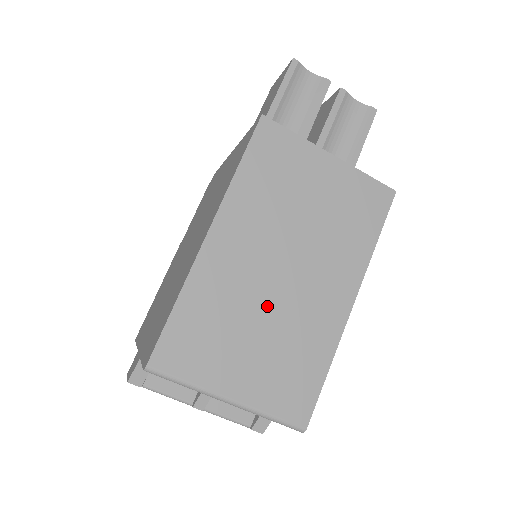
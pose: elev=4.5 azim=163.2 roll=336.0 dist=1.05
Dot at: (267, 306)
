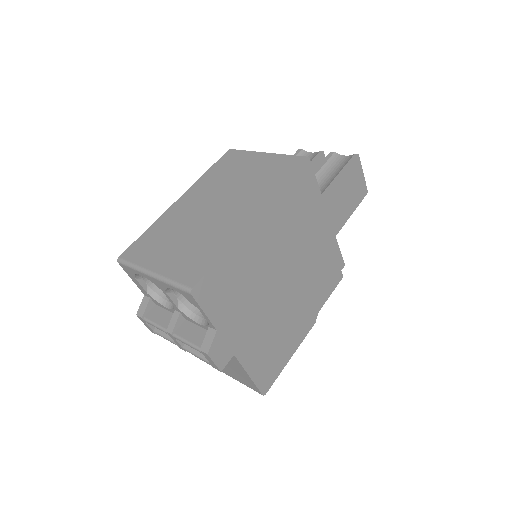
Dot at: (196, 225)
